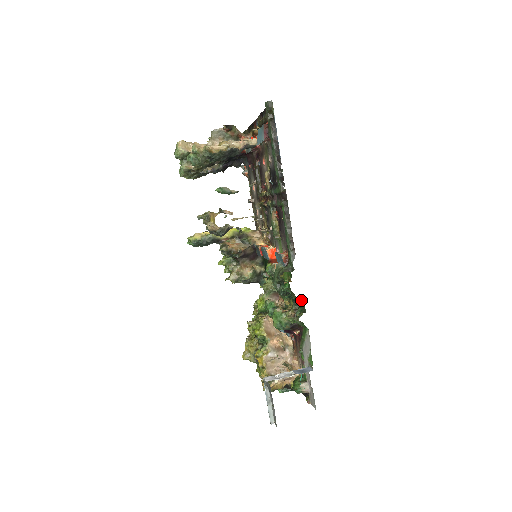
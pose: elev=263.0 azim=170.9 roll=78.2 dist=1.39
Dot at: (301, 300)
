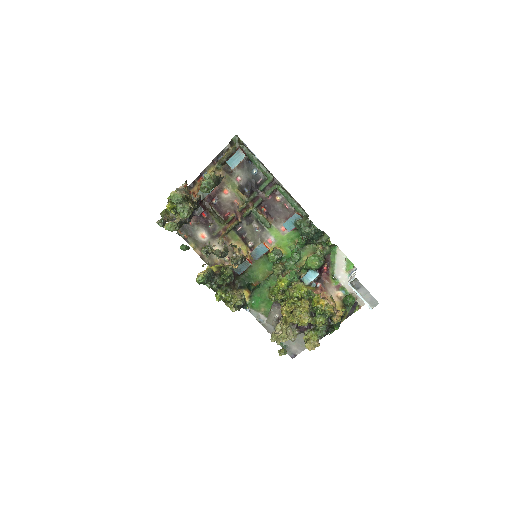
Dot at: (323, 232)
